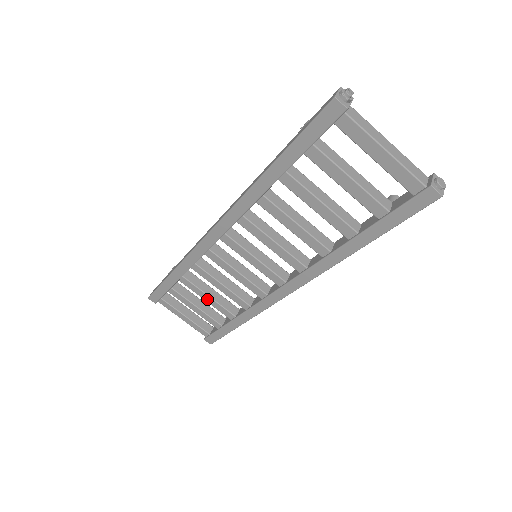
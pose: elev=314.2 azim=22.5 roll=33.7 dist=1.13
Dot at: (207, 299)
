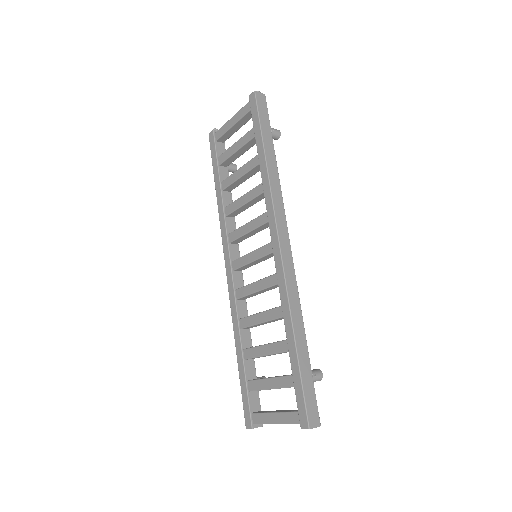
Dot at: (265, 351)
